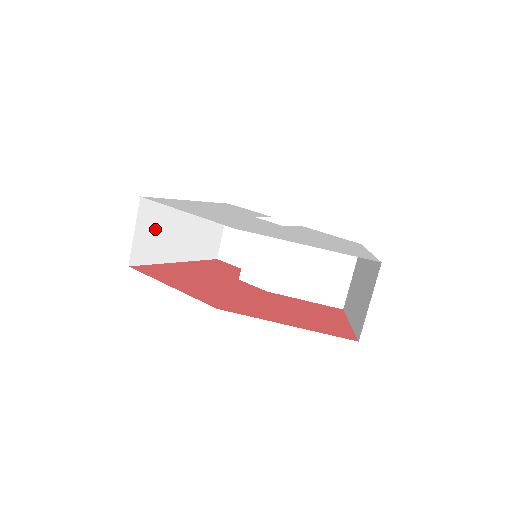
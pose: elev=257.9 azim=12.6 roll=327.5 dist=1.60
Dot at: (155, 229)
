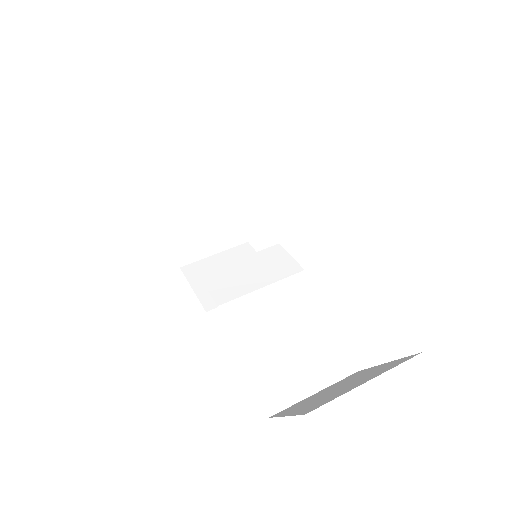
Dot at: (197, 145)
